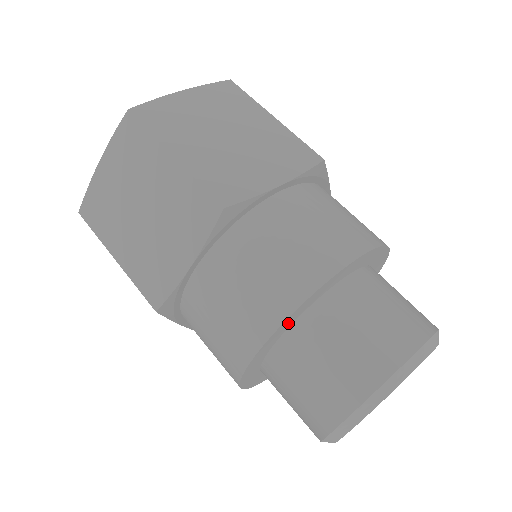
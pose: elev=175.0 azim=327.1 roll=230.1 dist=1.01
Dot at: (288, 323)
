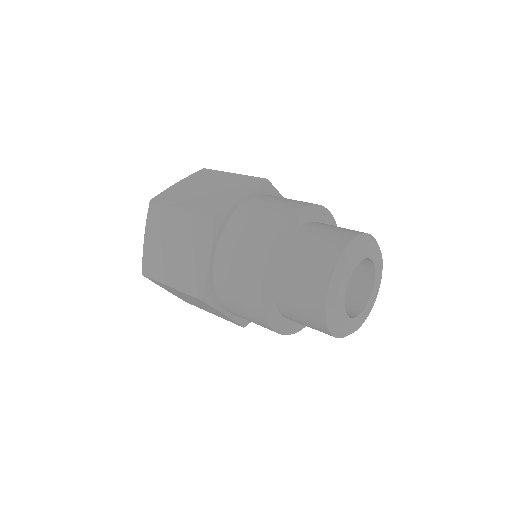
Dot at: (273, 261)
